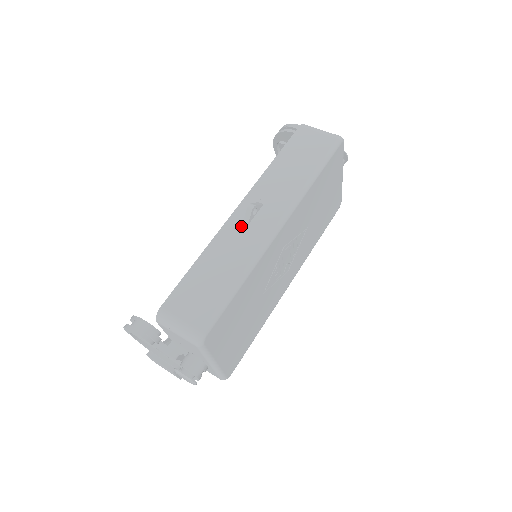
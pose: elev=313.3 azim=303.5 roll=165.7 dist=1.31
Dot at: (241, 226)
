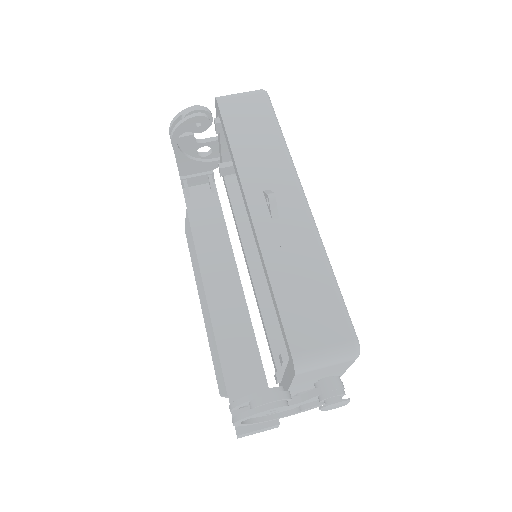
Dot at: (274, 223)
